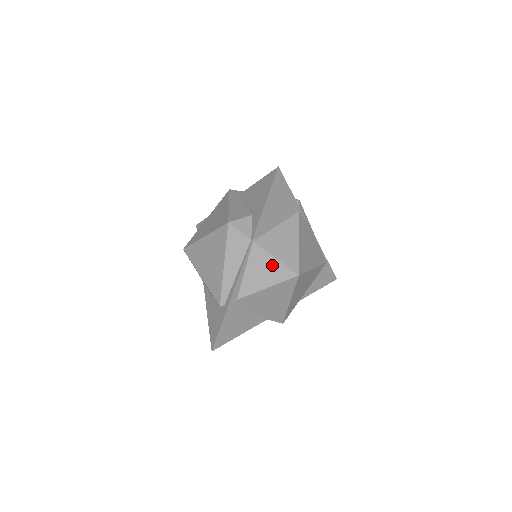
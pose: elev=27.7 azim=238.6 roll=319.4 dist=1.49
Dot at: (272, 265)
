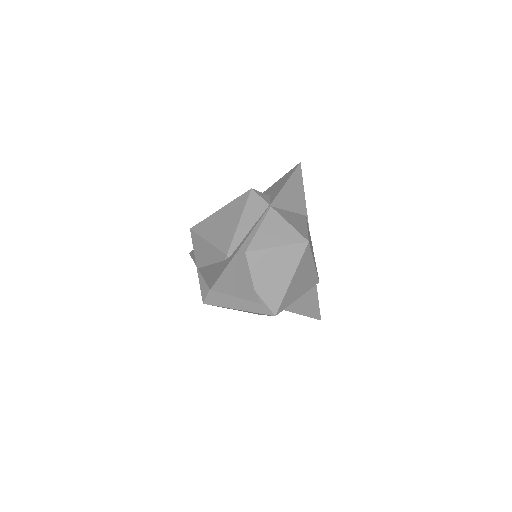
Dot at: (285, 228)
